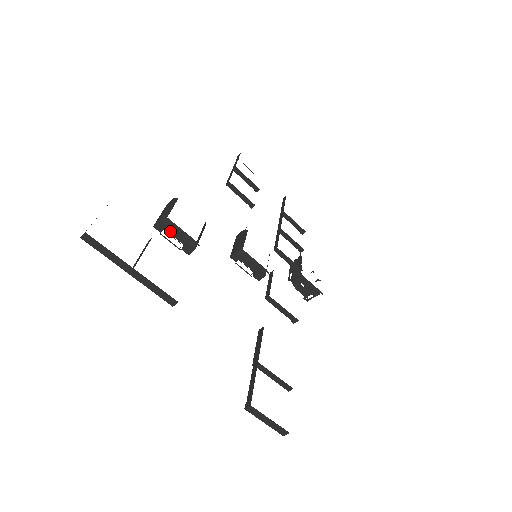
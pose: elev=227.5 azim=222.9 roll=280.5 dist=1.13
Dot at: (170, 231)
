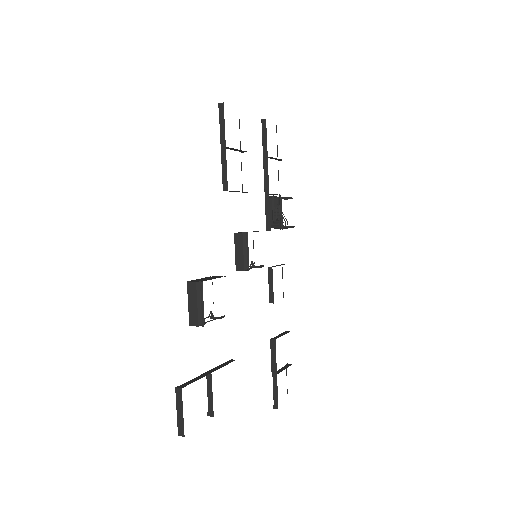
Dot at: occluded
